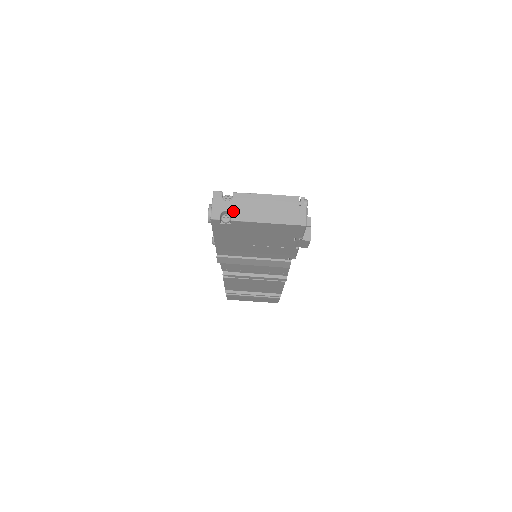
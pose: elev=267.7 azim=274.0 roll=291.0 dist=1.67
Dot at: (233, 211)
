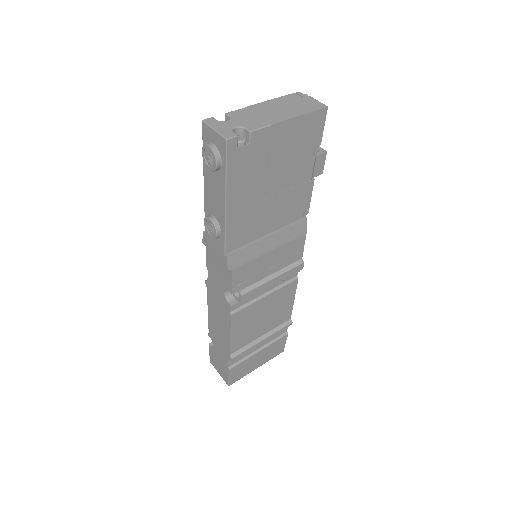
Dot at: (244, 124)
